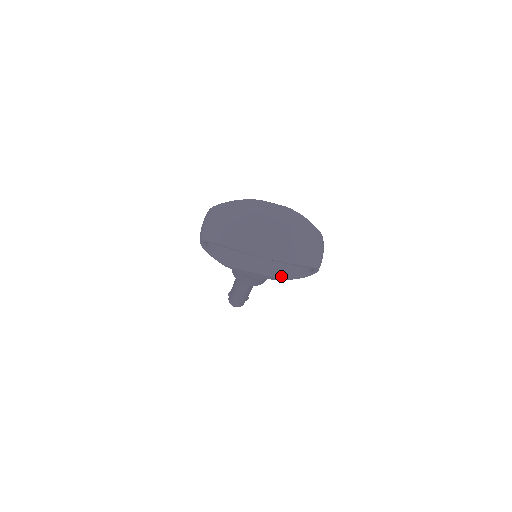
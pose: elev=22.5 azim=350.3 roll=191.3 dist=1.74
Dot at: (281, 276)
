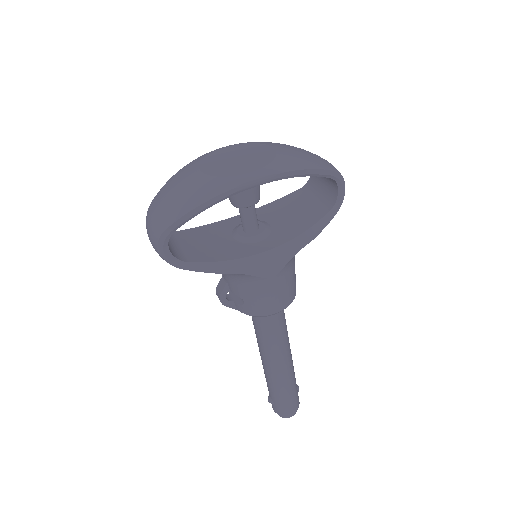
Dot at: (306, 232)
